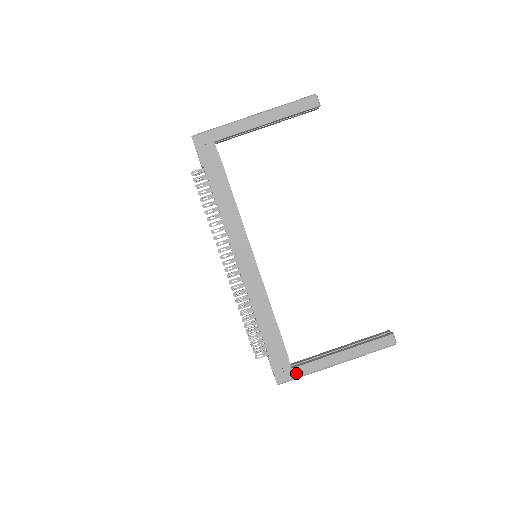
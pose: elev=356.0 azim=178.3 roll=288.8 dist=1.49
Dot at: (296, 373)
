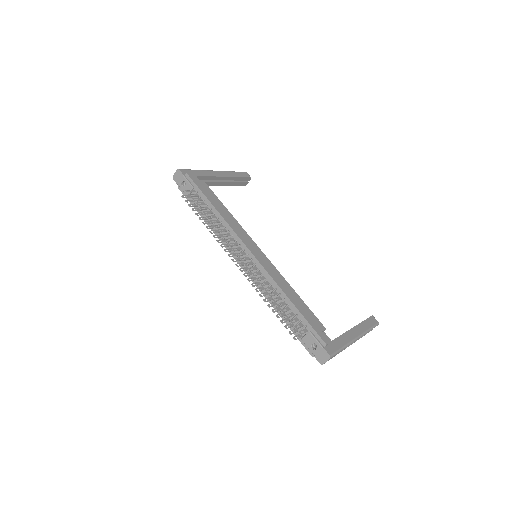
Dot at: (337, 345)
